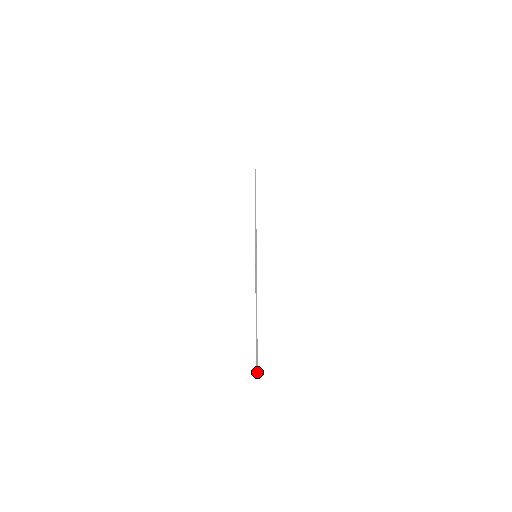
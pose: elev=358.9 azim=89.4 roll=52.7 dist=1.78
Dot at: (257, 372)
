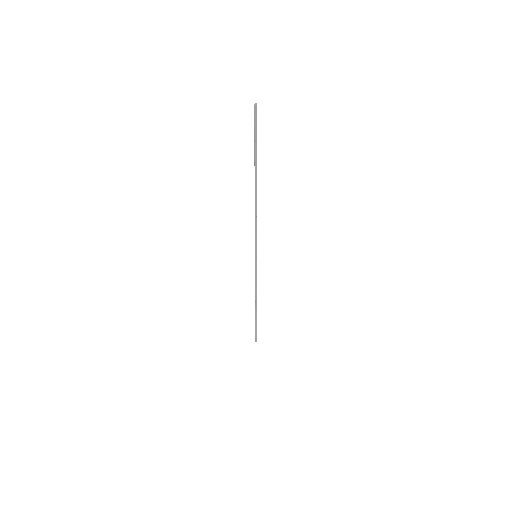
Dot at: (256, 340)
